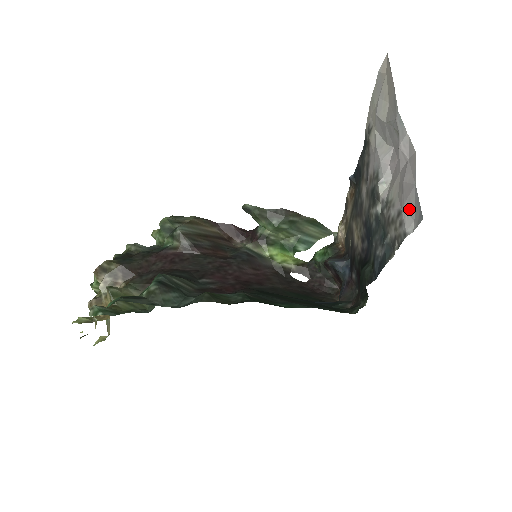
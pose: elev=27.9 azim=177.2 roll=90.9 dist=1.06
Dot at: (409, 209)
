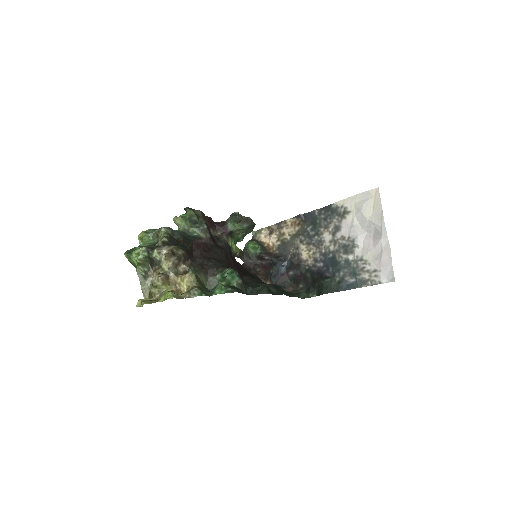
Dot at: (384, 272)
